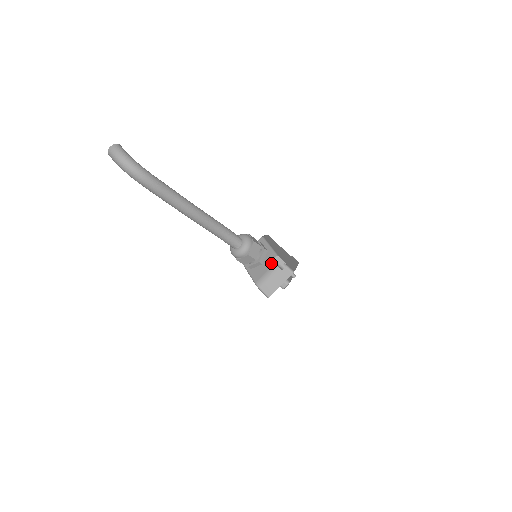
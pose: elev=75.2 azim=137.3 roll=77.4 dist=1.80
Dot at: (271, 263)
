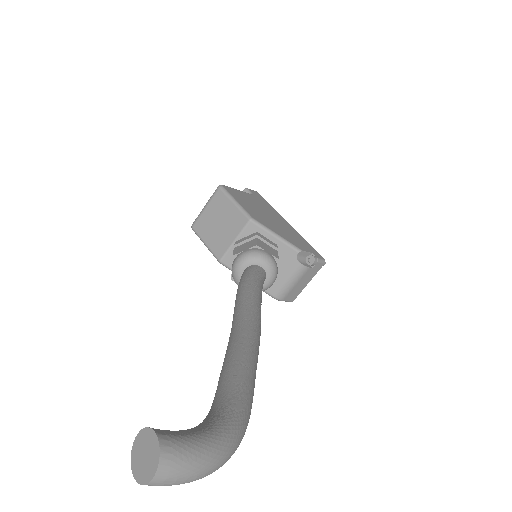
Dot at: (294, 265)
